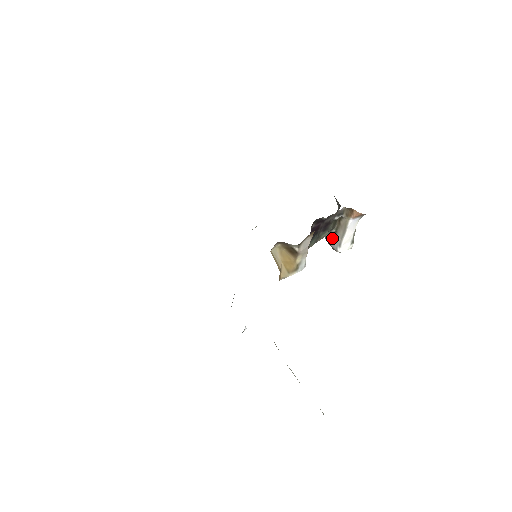
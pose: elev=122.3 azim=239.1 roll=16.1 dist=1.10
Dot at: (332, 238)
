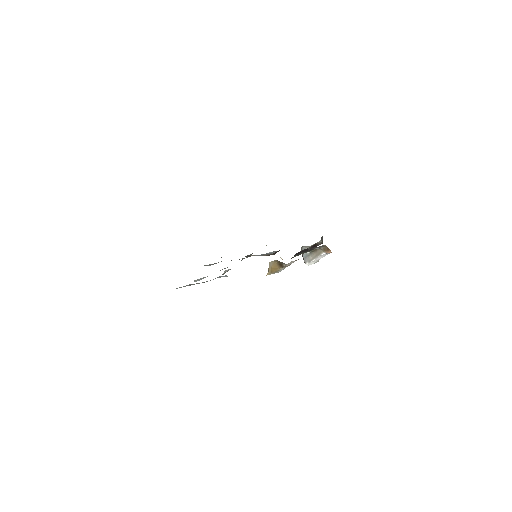
Dot at: (306, 254)
